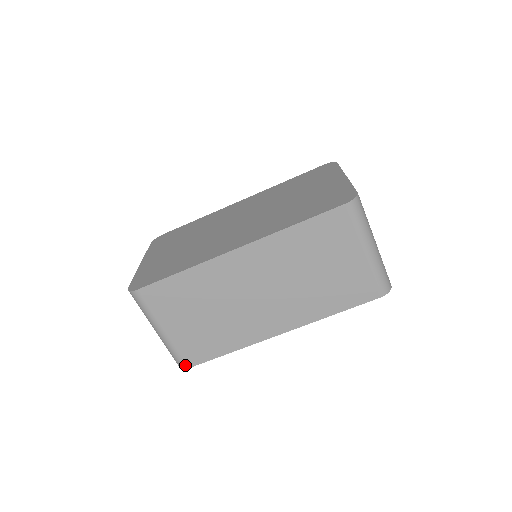
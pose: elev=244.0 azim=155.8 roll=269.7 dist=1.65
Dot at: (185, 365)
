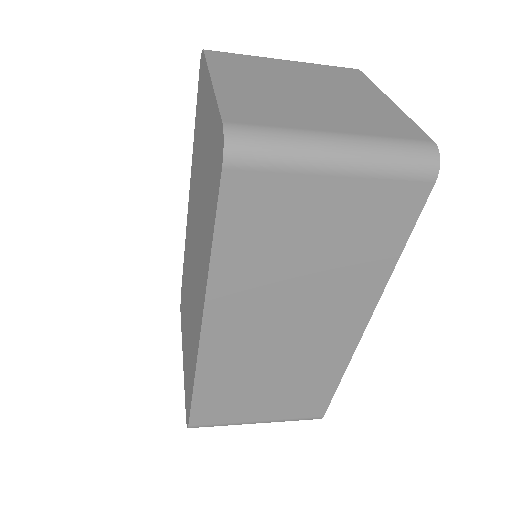
Dot at: (317, 418)
